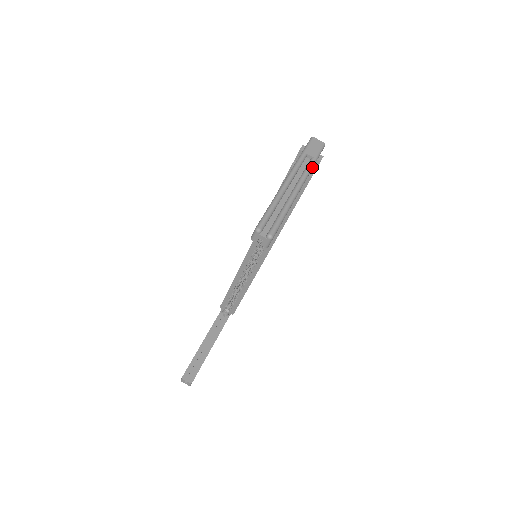
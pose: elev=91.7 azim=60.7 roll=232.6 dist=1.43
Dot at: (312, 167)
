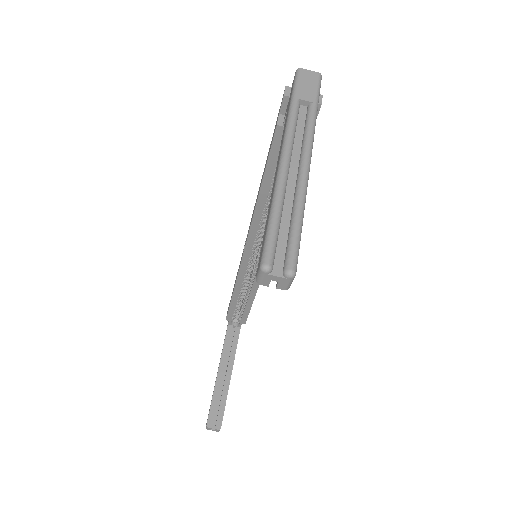
Dot at: (315, 119)
